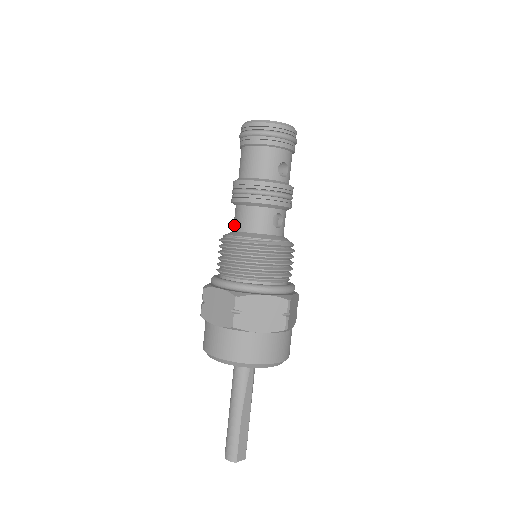
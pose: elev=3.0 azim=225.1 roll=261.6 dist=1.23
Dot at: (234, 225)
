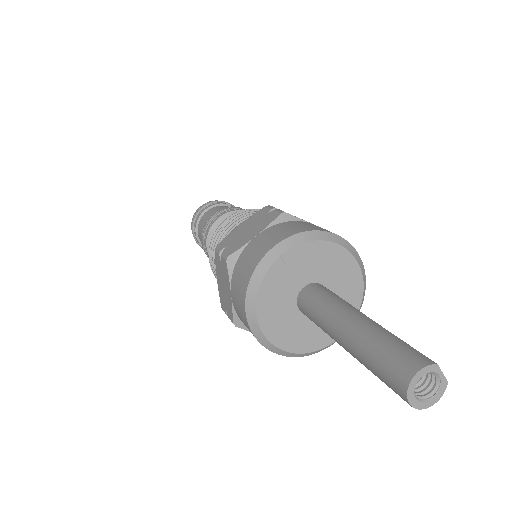
Dot at: occluded
